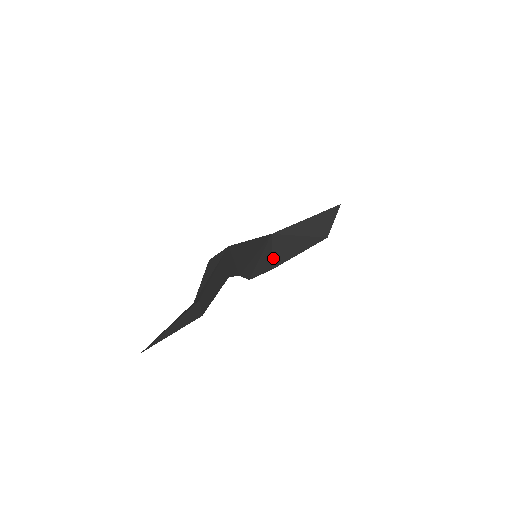
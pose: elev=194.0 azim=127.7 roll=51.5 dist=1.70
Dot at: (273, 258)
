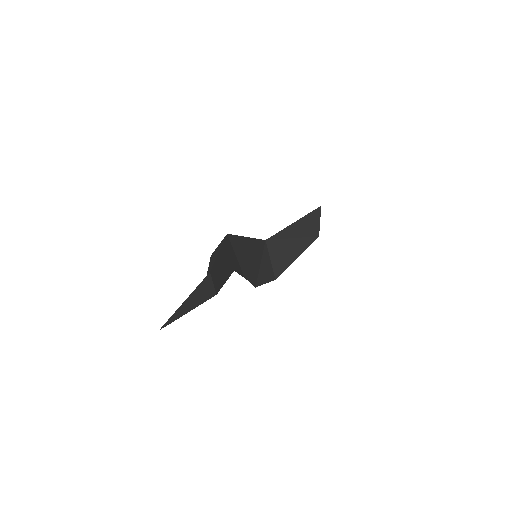
Dot at: (273, 266)
